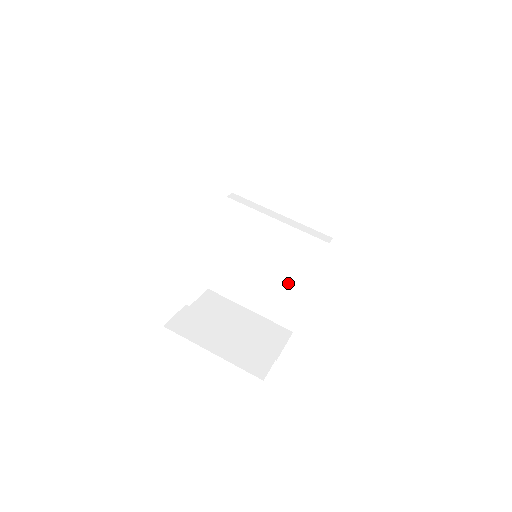
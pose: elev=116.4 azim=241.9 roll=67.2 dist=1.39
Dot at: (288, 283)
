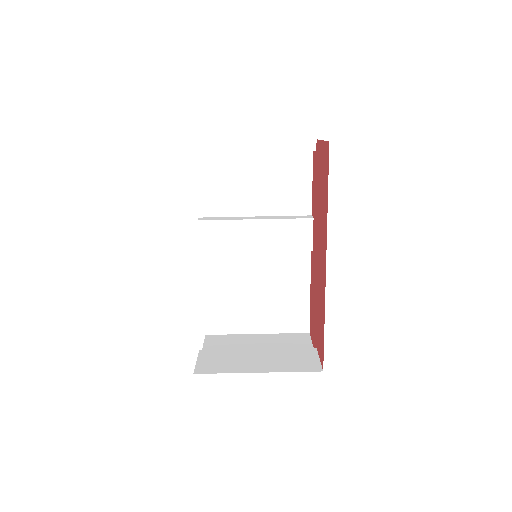
Dot at: (286, 283)
